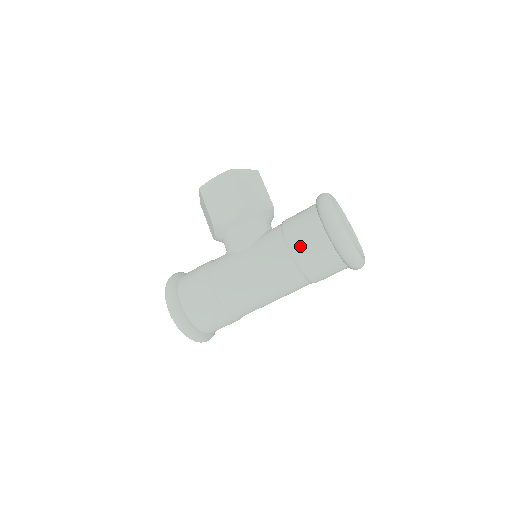
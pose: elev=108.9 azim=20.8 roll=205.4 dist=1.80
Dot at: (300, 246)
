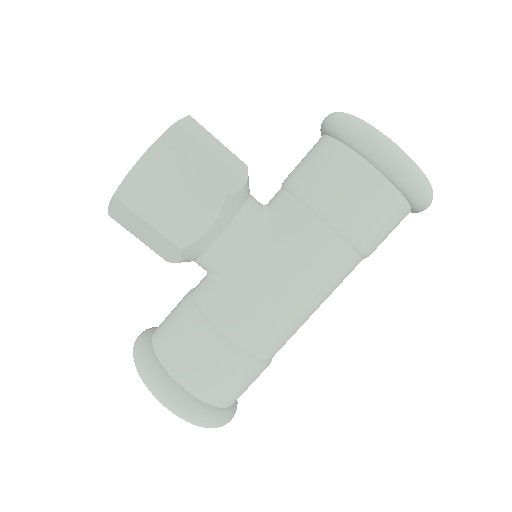
Dot at: (357, 221)
